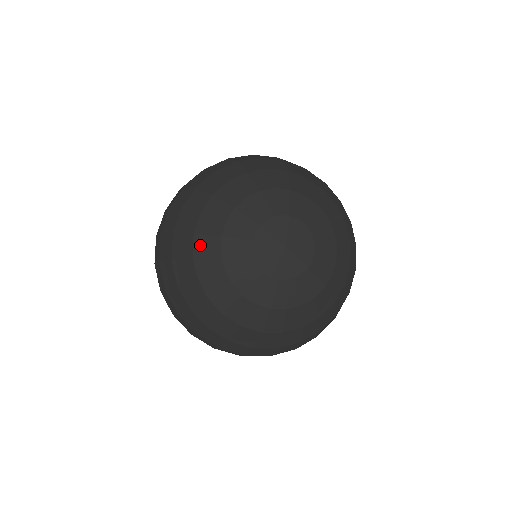
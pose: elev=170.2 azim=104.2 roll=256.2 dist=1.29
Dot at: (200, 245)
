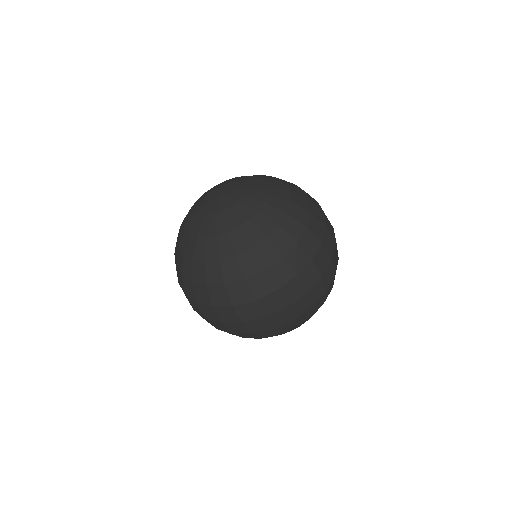
Dot at: occluded
